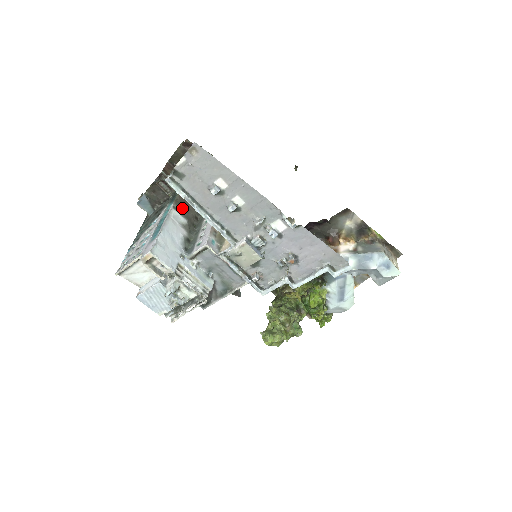
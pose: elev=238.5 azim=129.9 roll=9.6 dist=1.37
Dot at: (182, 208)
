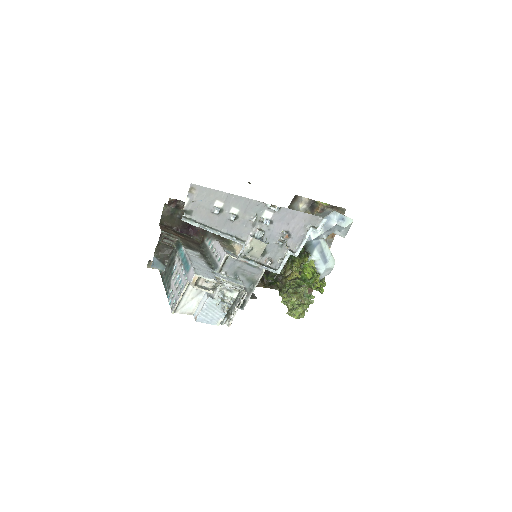
Dot at: (190, 248)
